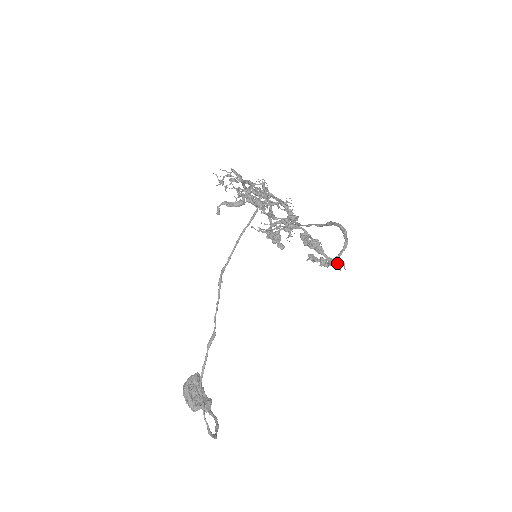
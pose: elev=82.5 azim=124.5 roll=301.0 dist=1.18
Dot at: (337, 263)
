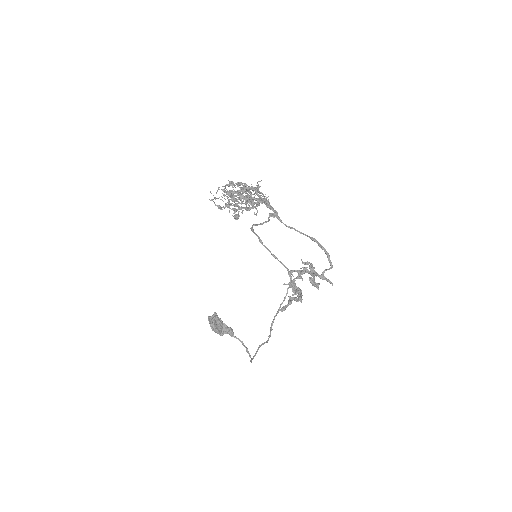
Dot at: (326, 280)
